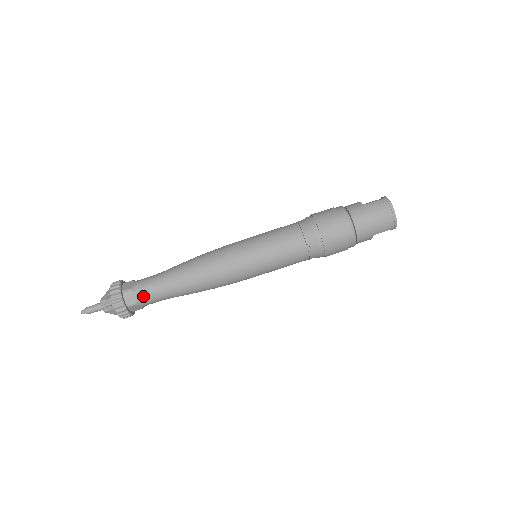
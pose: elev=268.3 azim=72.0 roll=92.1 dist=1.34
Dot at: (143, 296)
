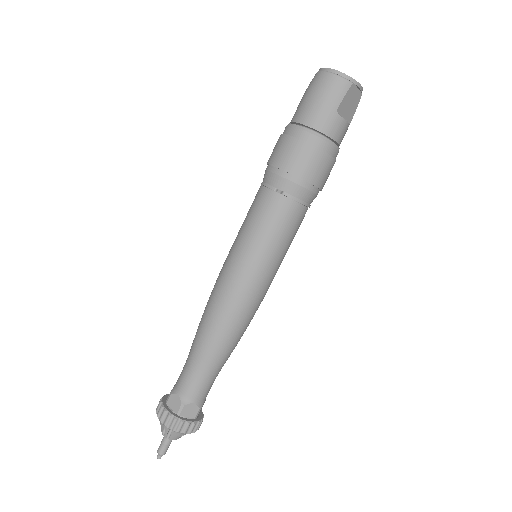
Dot at: (183, 391)
